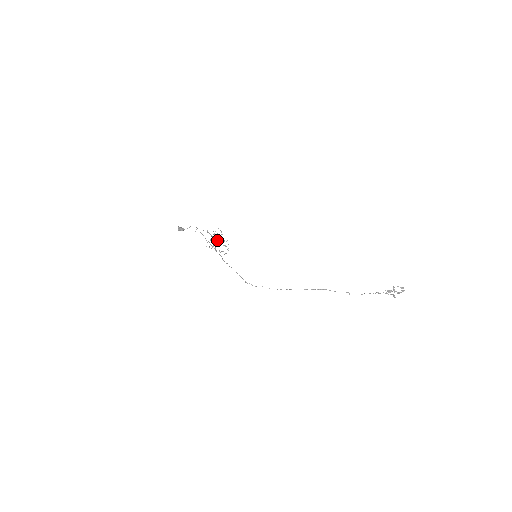
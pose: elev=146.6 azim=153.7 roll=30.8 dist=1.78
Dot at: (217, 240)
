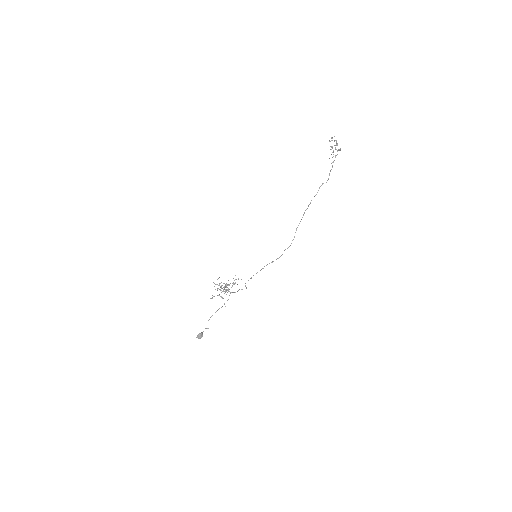
Dot at: (224, 289)
